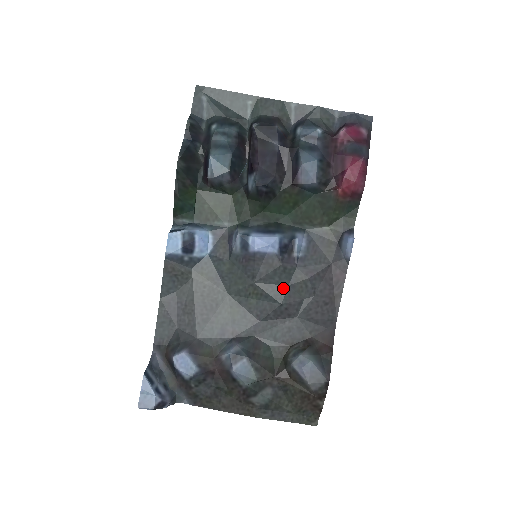
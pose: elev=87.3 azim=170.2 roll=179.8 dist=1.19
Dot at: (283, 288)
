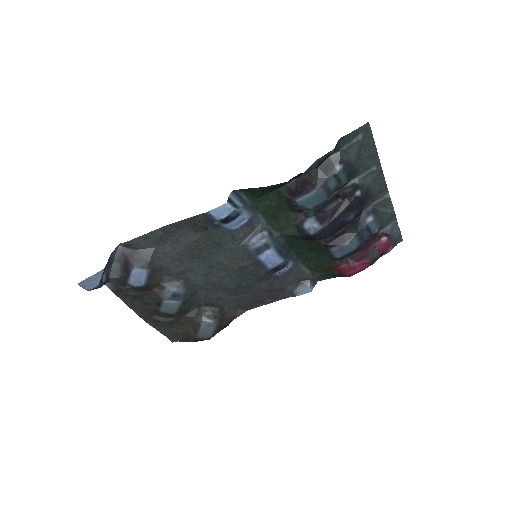
Dot at: (247, 283)
